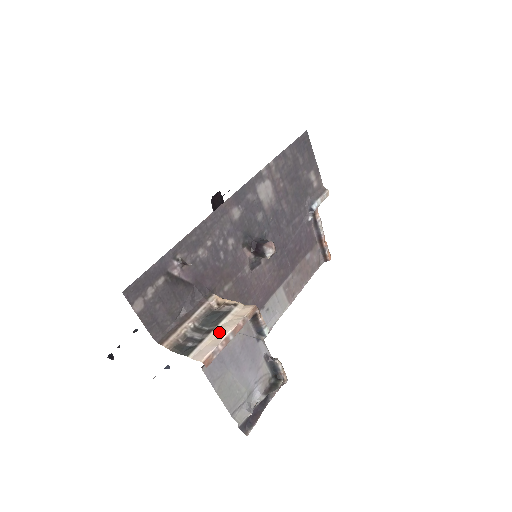
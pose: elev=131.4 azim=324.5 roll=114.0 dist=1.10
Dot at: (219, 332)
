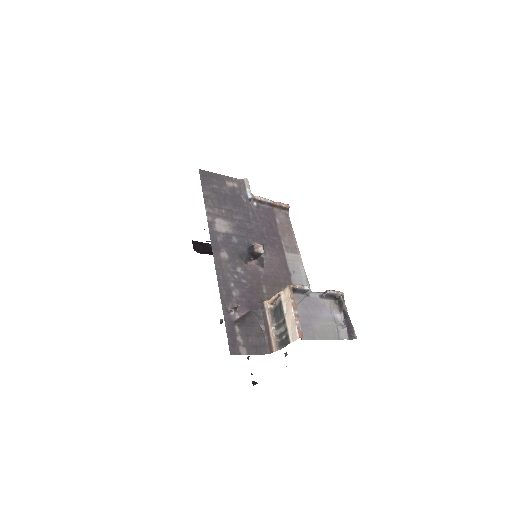
Dot at: (289, 317)
